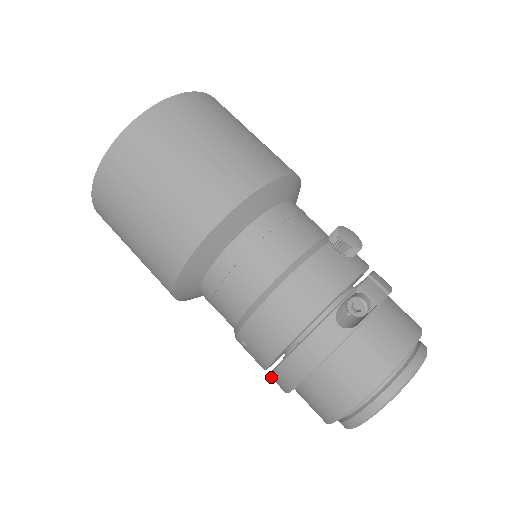
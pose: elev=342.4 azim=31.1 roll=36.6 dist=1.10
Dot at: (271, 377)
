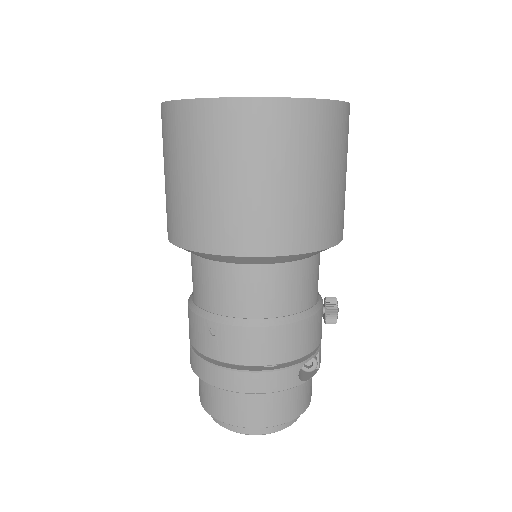
Dot at: (203, 363)
